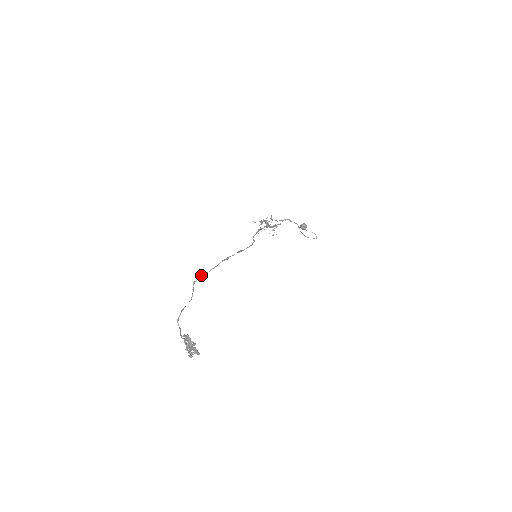
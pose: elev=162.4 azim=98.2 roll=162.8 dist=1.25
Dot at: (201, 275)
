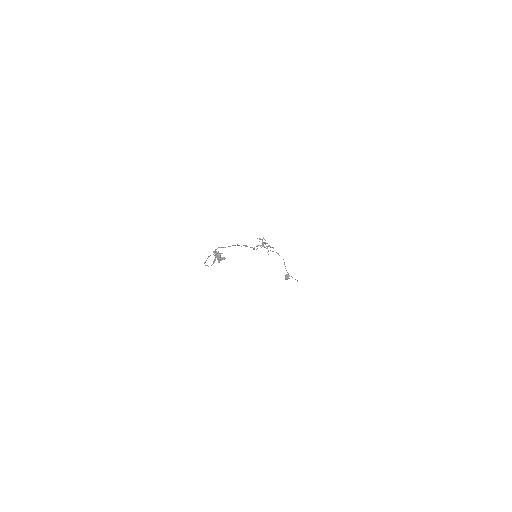
Dot at: (220, 247)
